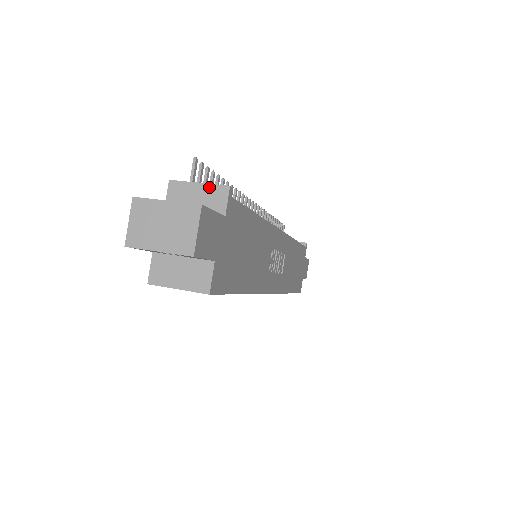
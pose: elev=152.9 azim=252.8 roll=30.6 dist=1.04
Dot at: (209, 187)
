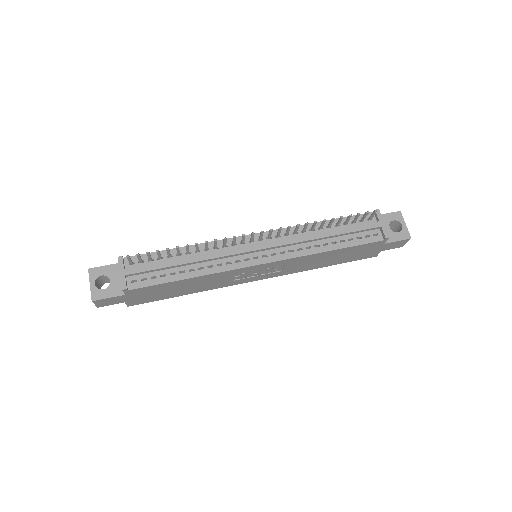
Dot at: (121, 279)
